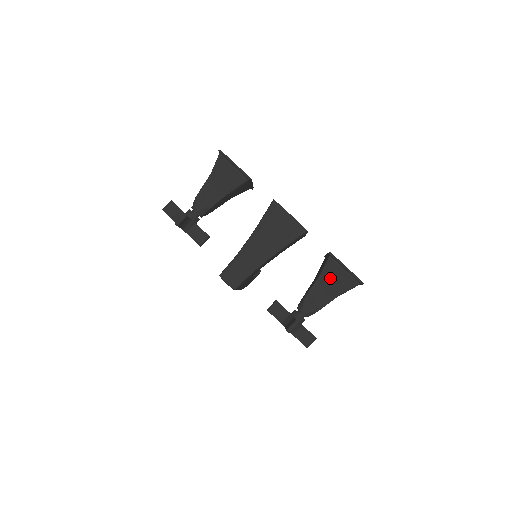
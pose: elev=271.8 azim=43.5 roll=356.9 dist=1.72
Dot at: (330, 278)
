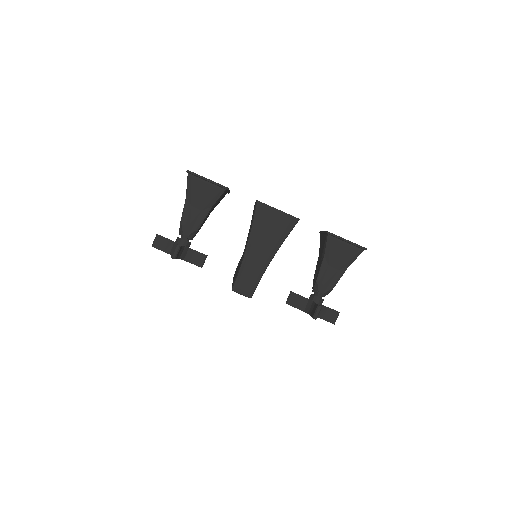
Dot at: (335, 255)
